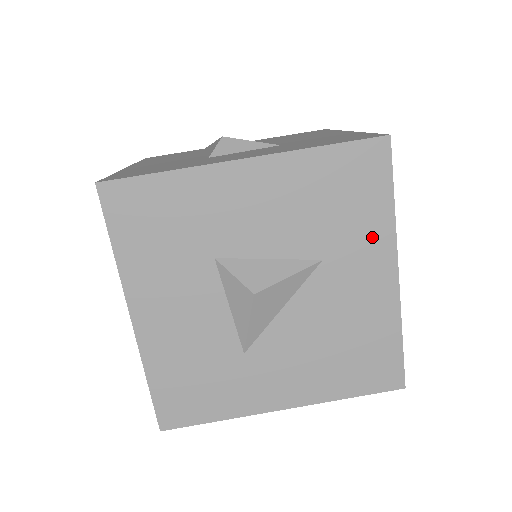
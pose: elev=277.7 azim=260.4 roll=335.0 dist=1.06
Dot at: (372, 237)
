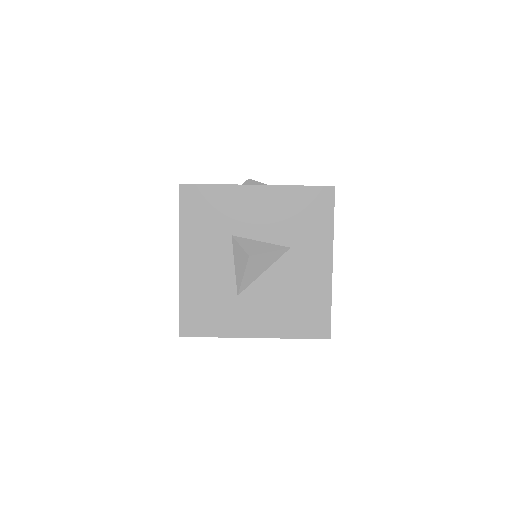
Dot at: (320, 240)
